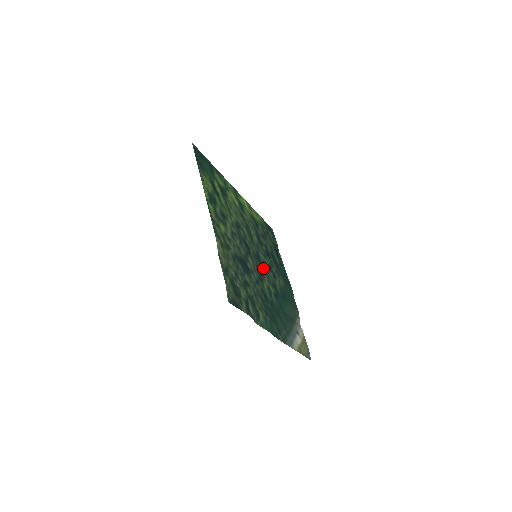
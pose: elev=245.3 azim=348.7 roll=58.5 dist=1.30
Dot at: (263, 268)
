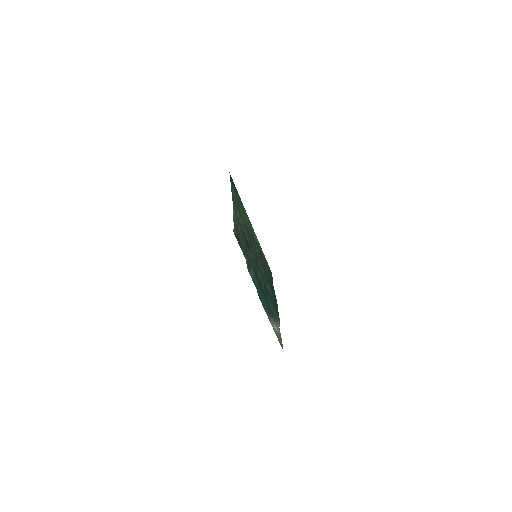
Dot at: (259, 268)
